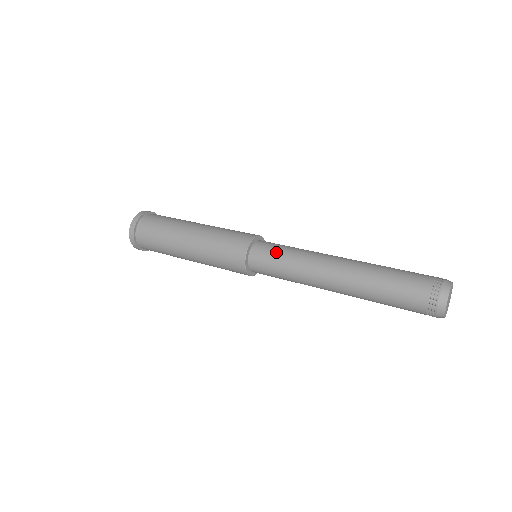
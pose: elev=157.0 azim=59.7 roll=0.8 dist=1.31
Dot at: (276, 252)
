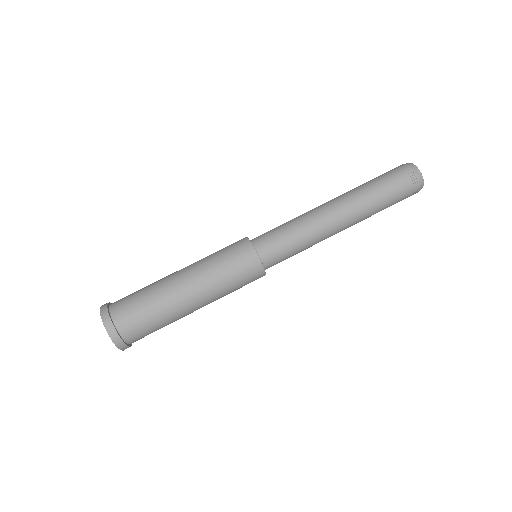
Dot at: (287, 249)
